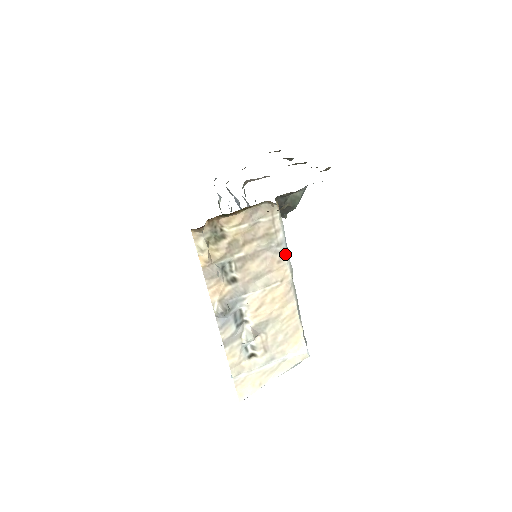
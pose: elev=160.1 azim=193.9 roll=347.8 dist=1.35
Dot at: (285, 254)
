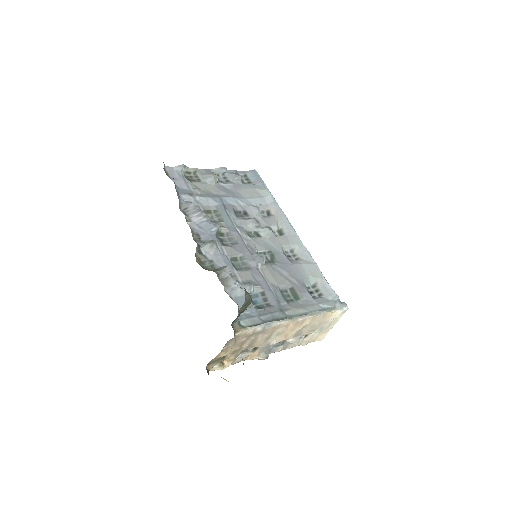
Dot at: (273, 325)
